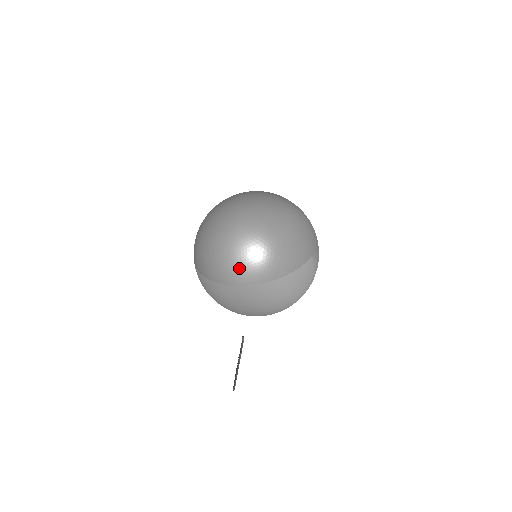
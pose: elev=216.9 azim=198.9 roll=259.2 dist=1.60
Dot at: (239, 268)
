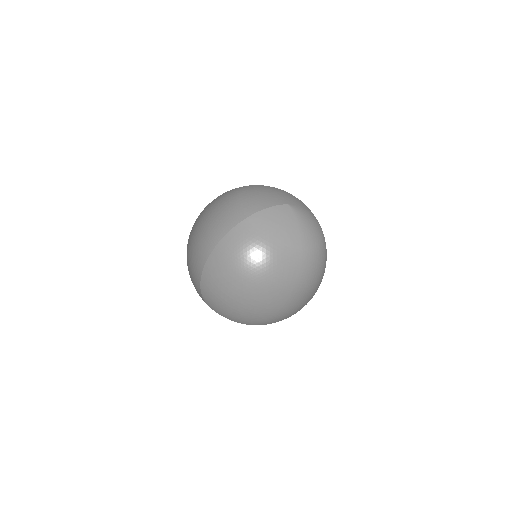
Dot at: (204, 234)
